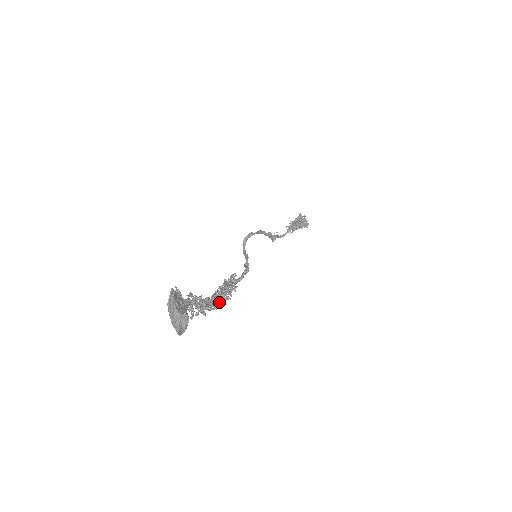
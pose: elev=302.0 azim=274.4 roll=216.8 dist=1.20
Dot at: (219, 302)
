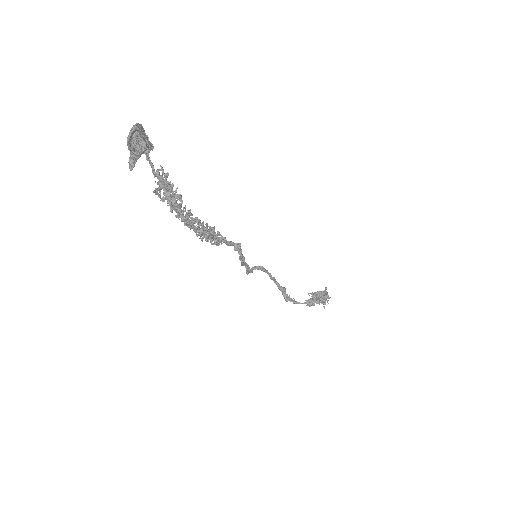
Dot at: (193, 220)
